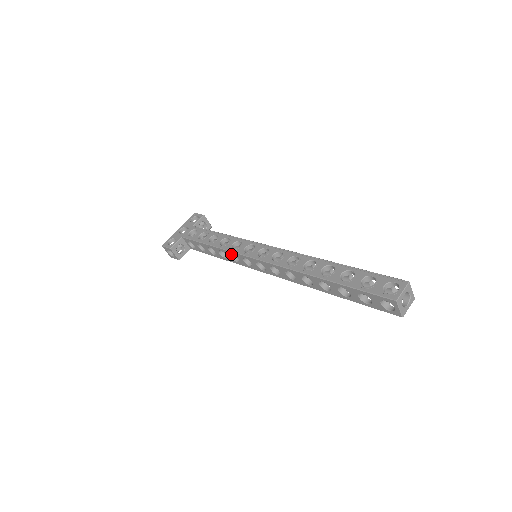
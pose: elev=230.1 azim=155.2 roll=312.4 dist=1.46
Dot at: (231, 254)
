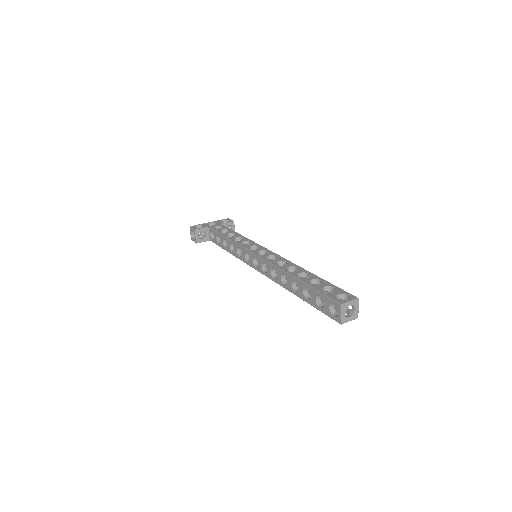
Dot at: (238, 248)
